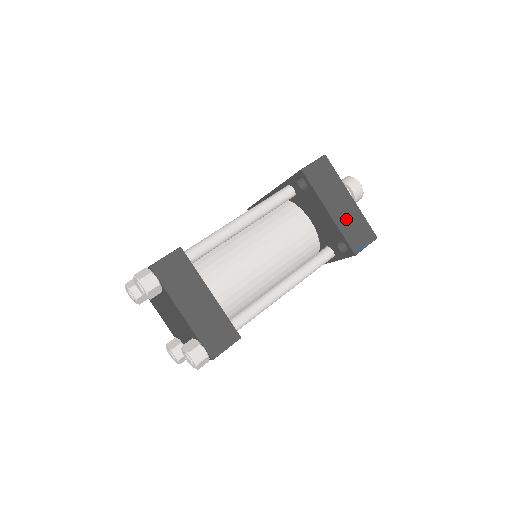
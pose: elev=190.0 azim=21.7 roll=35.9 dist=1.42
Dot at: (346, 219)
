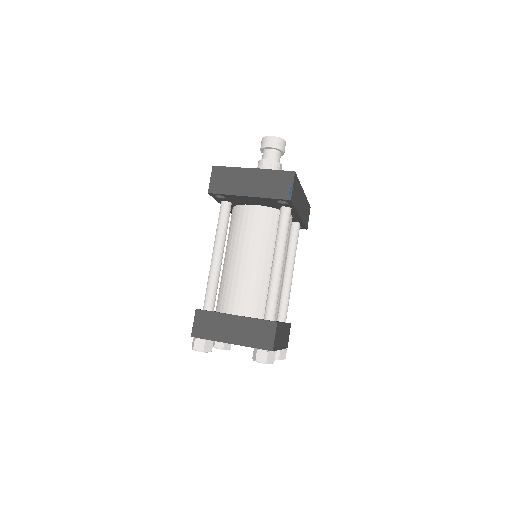
Dot at: (263, 186)
